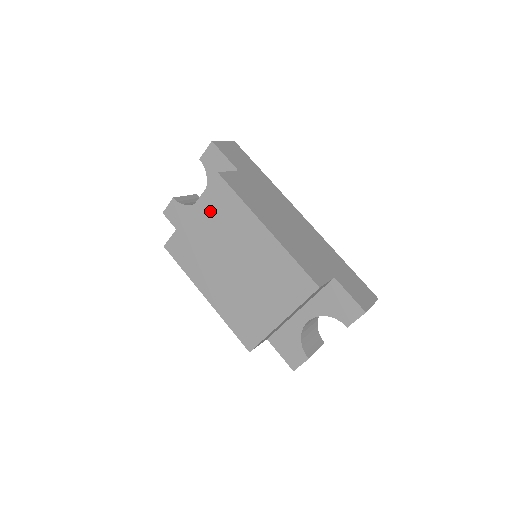
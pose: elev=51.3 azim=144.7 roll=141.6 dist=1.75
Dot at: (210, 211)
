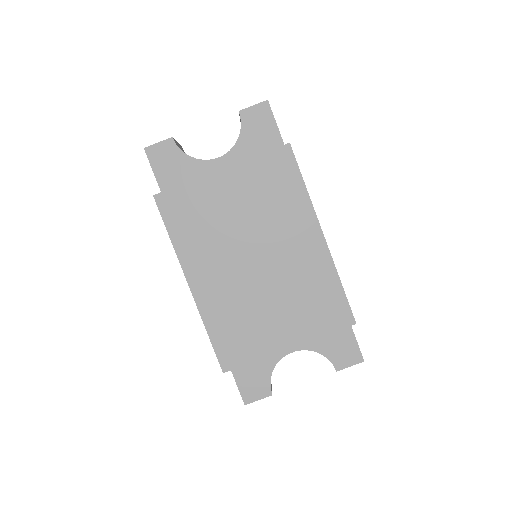
Dot at: (254, 182)
